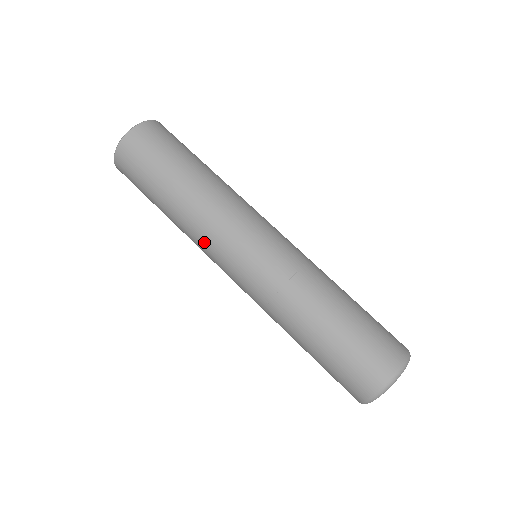
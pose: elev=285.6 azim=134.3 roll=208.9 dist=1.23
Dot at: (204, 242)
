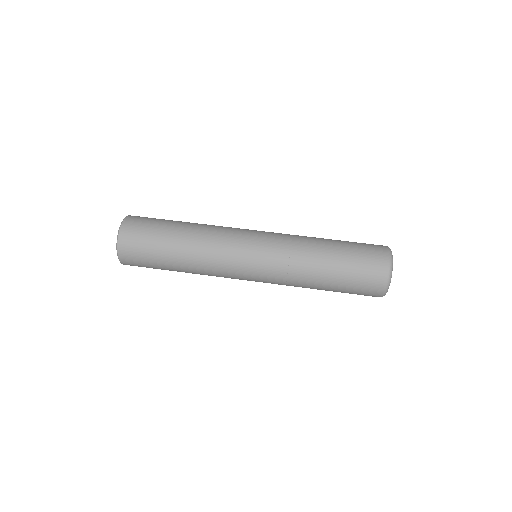
Dot at: occluded
